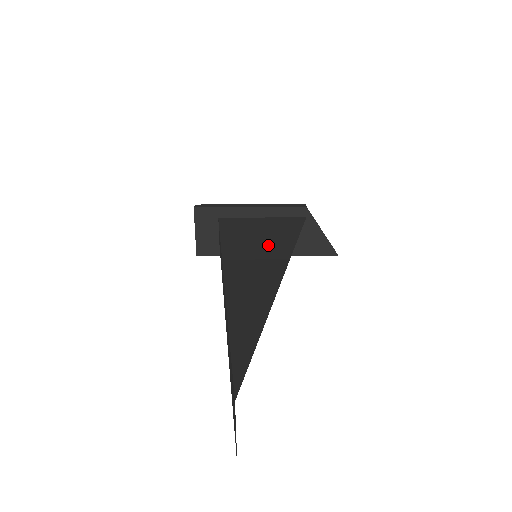
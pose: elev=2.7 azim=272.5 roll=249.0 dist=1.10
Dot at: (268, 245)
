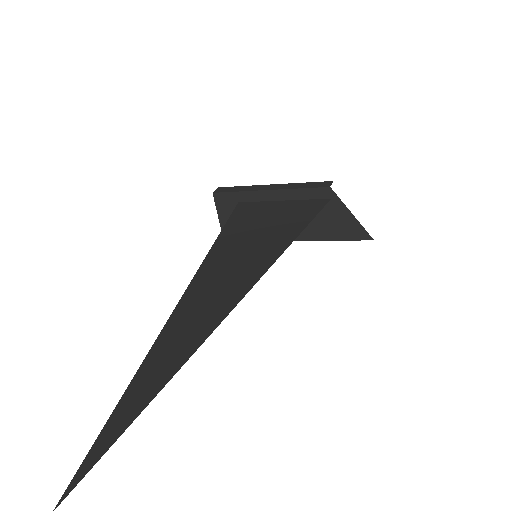
Dot at: (255, 251)
